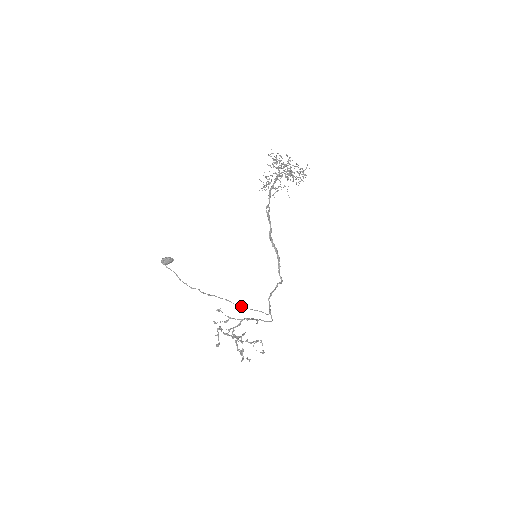
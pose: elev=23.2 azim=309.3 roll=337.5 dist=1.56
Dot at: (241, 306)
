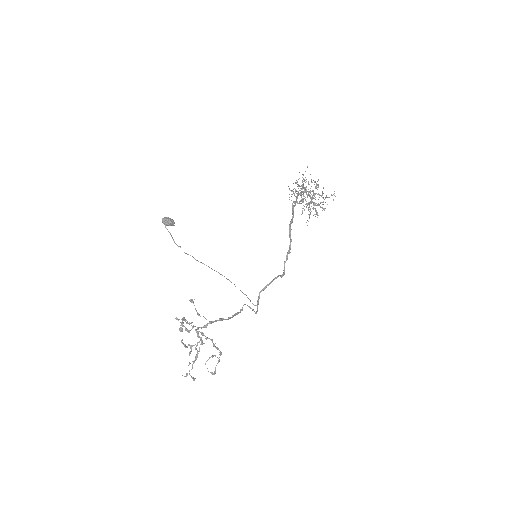
Dot at: occluded
